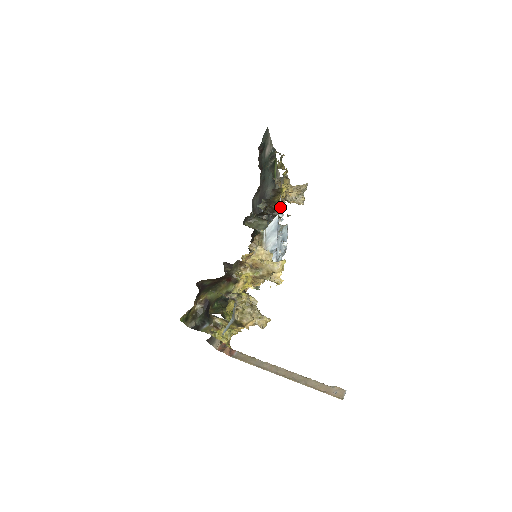
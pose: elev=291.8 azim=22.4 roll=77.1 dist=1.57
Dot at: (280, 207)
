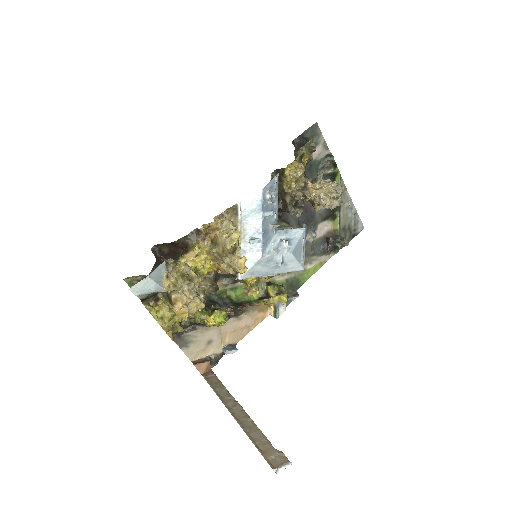
Dot at: (302, 207)
